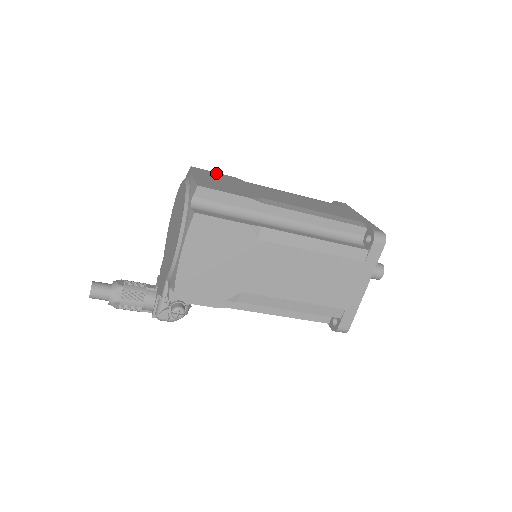
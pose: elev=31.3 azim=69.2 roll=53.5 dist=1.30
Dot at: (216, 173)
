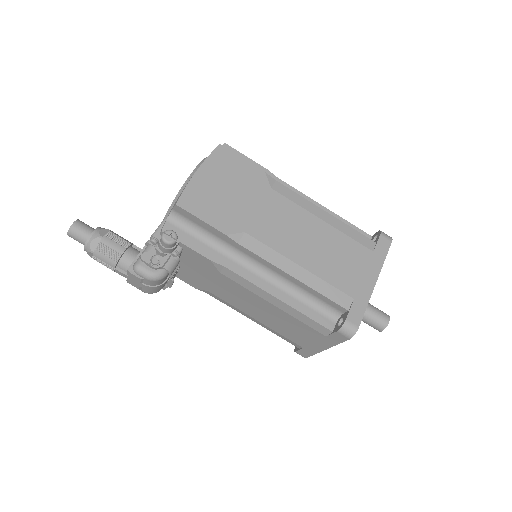
Dot at: occluded
